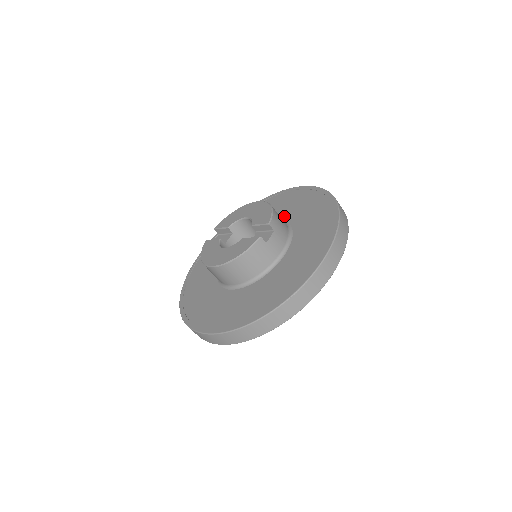
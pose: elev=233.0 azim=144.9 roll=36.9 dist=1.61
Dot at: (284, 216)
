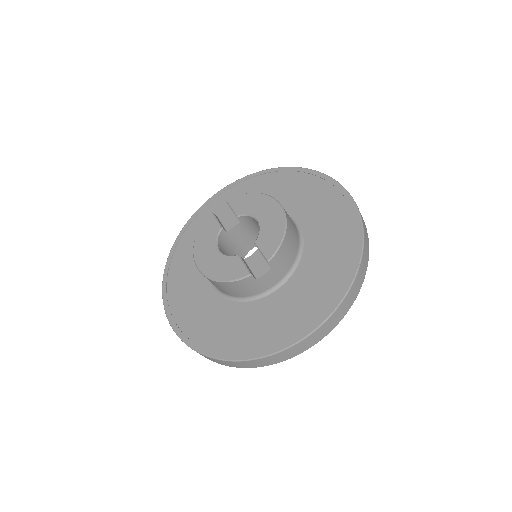
Dot at: (306, 226)
